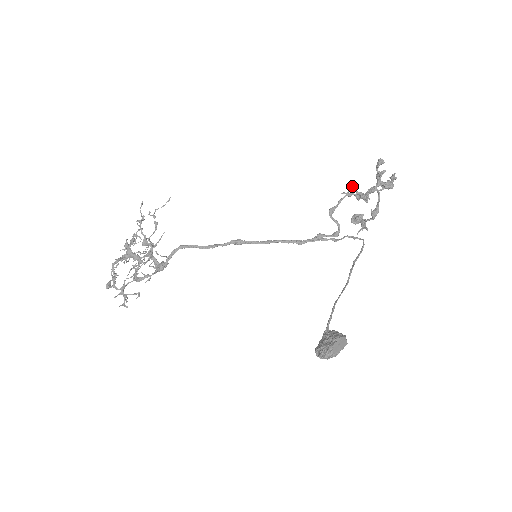
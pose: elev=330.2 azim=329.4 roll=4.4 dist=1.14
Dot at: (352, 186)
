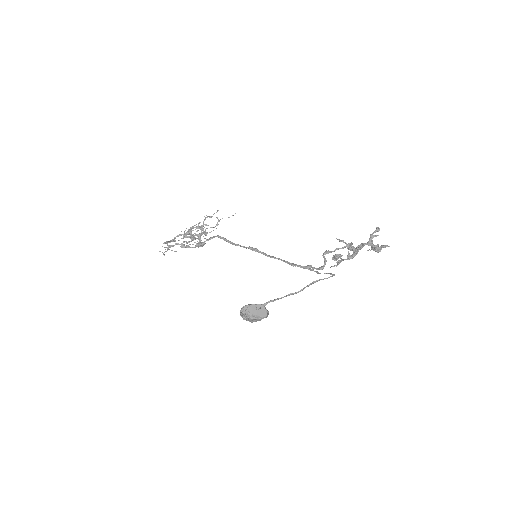
Dot at: (351, 242)
